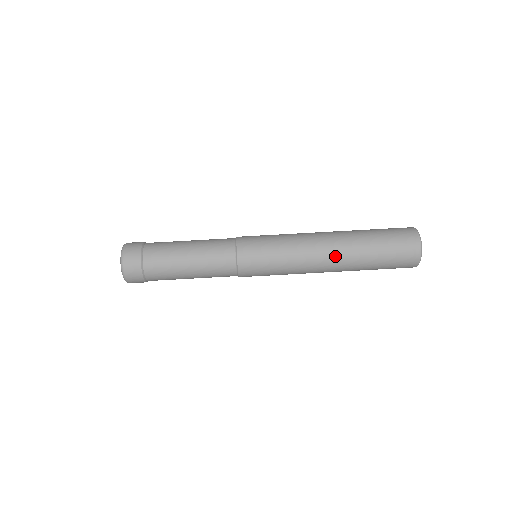
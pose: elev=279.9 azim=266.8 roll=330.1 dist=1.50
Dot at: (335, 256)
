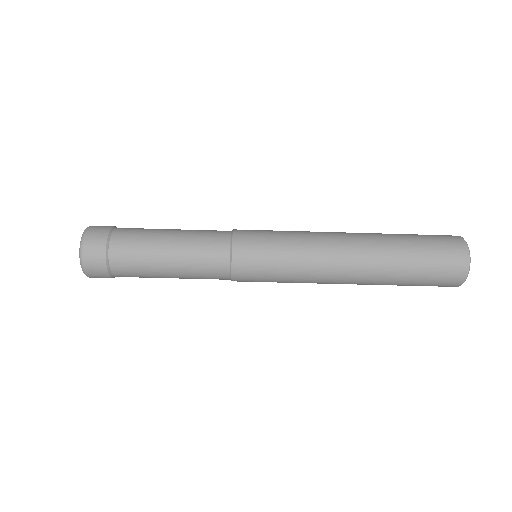
Dot at: occluded
